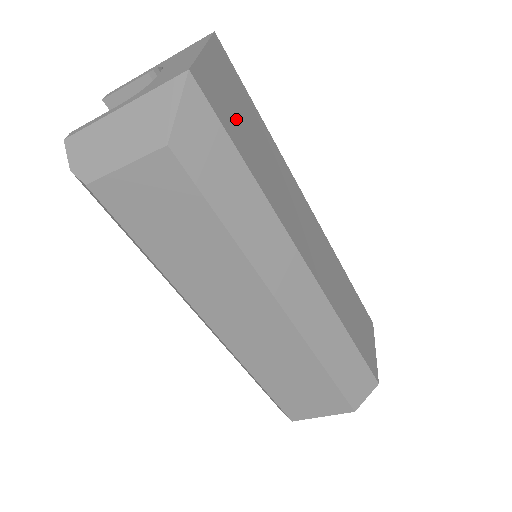
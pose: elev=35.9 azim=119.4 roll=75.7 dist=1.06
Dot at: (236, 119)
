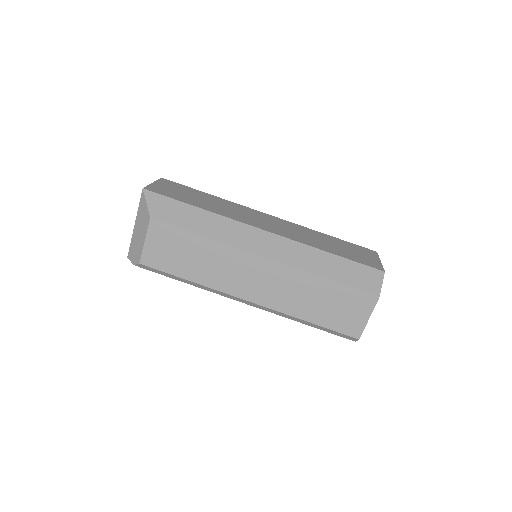
Dot at: (182, 195)
